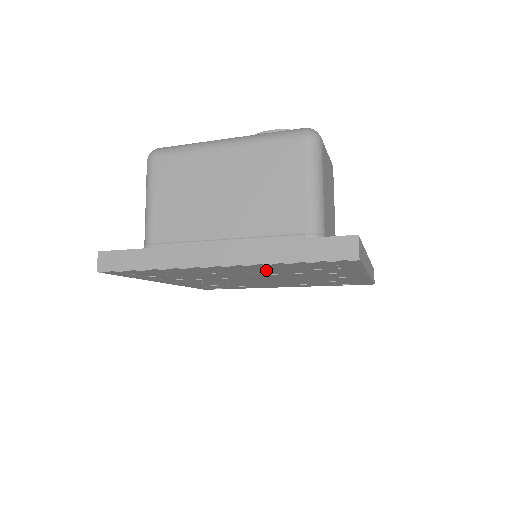
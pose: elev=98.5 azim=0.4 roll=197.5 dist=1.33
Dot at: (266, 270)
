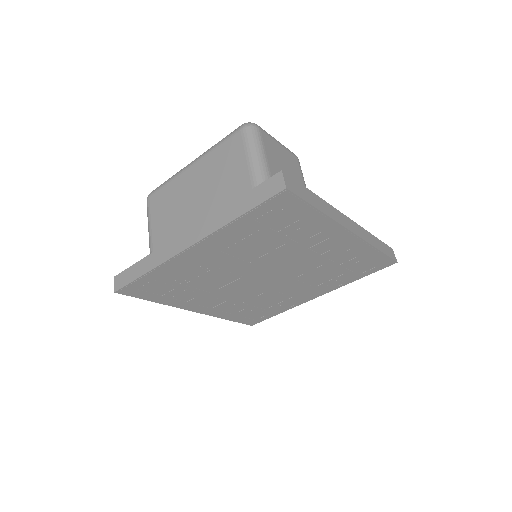
Dot at: (241, 246)
